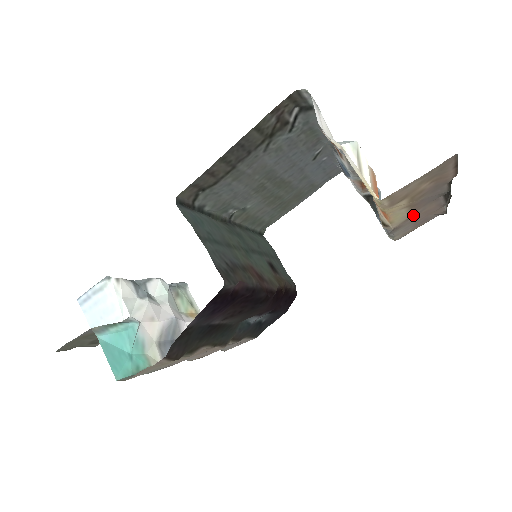
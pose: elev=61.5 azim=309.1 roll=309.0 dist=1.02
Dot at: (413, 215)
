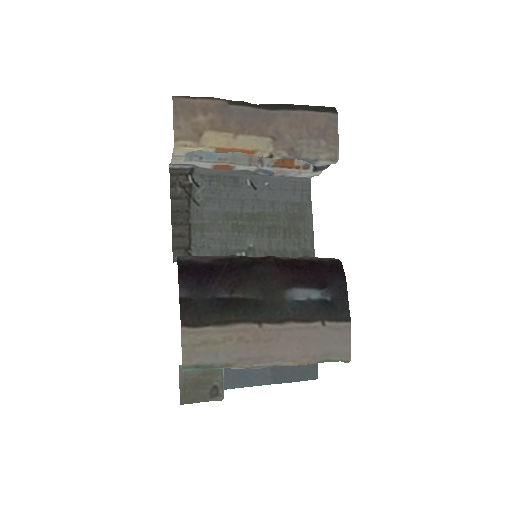
Dot at: (274, 135)
